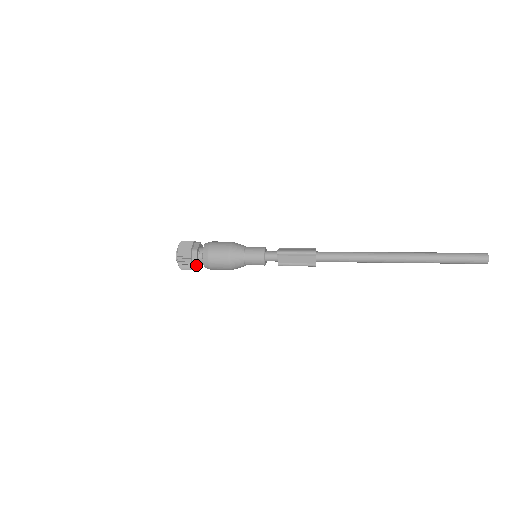
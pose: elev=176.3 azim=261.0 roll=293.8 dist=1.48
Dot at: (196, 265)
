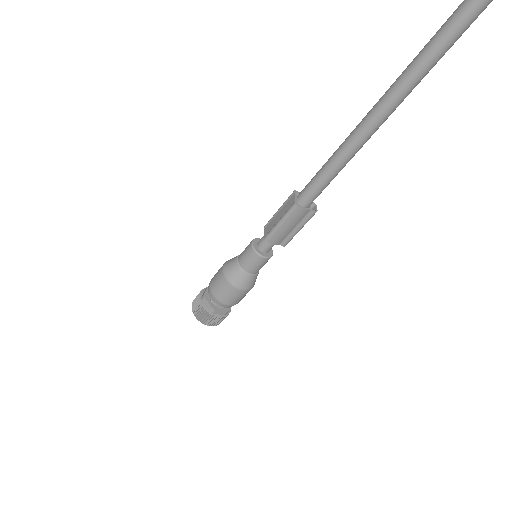
Dot at: (204, 299)
